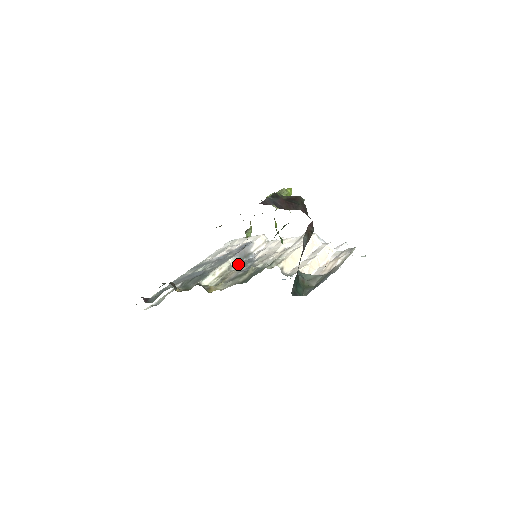
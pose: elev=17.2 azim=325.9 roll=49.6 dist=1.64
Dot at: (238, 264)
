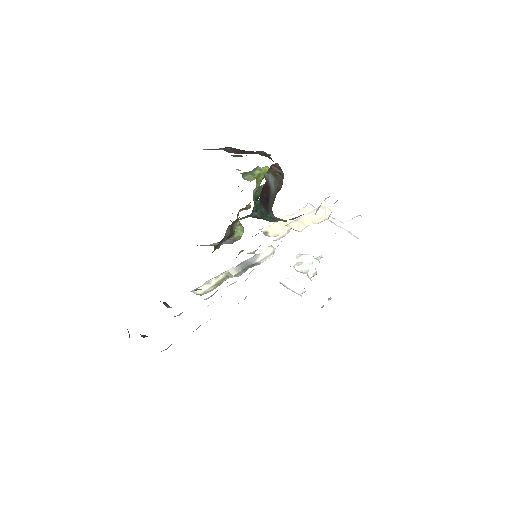
Dot at: (240, 273)
